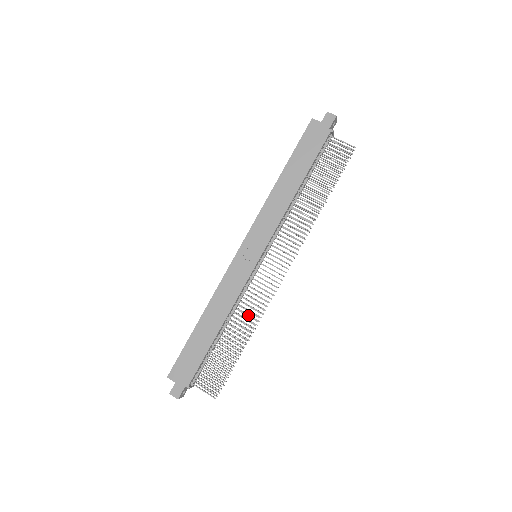
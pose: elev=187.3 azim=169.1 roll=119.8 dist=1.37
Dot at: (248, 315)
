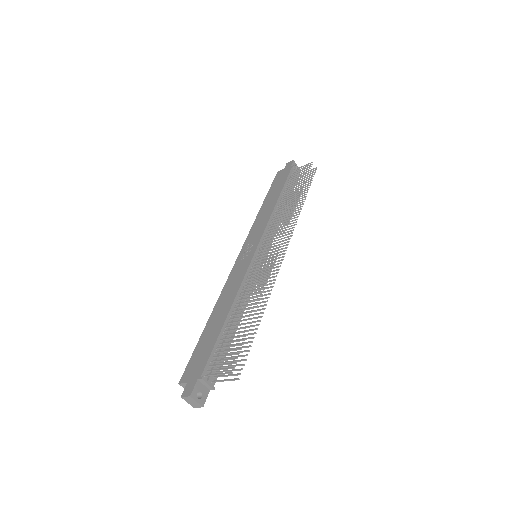
Dot at: (255, 290)
